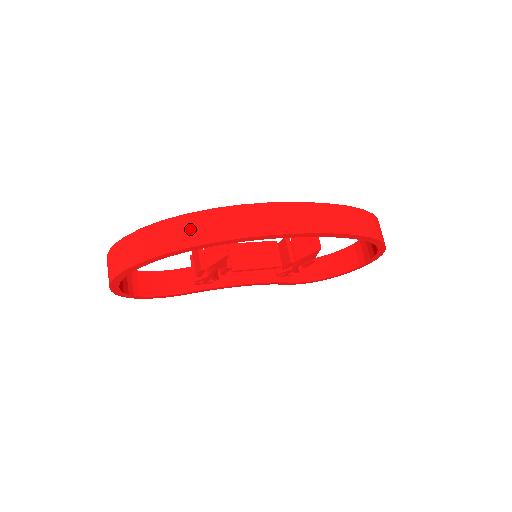
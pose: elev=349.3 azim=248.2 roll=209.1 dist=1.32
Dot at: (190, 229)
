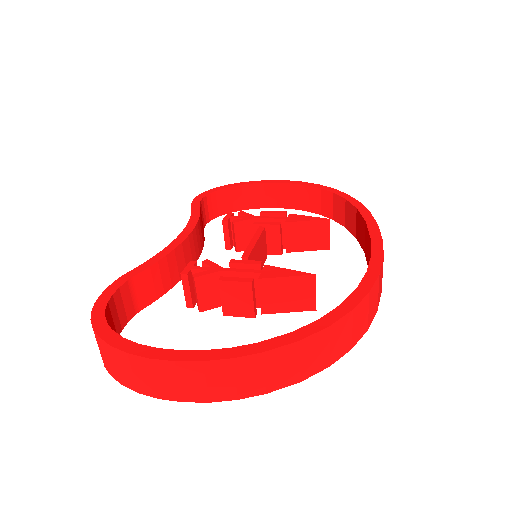
Dot at: (354, 328)
